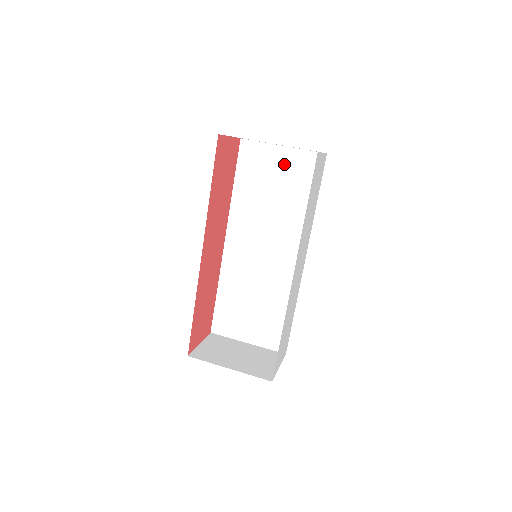
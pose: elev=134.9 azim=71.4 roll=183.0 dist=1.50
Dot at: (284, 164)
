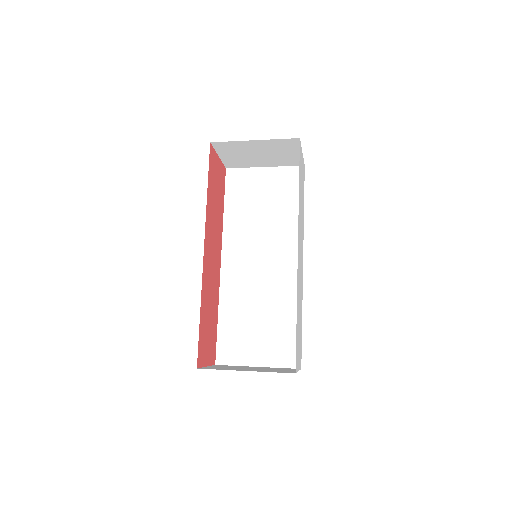
Dot at: (268, 181)
